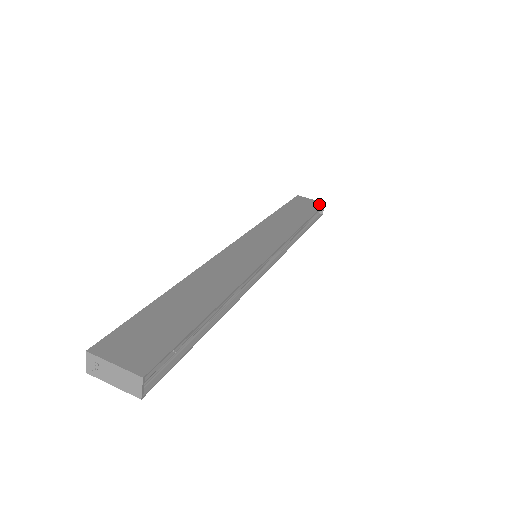
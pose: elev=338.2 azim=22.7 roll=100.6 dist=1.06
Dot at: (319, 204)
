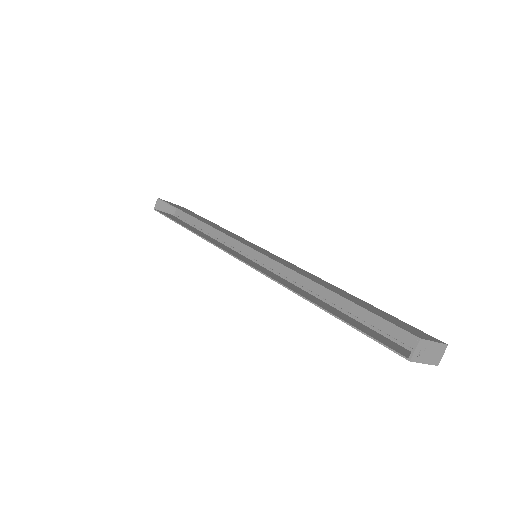
Dot at: (184, 208)
